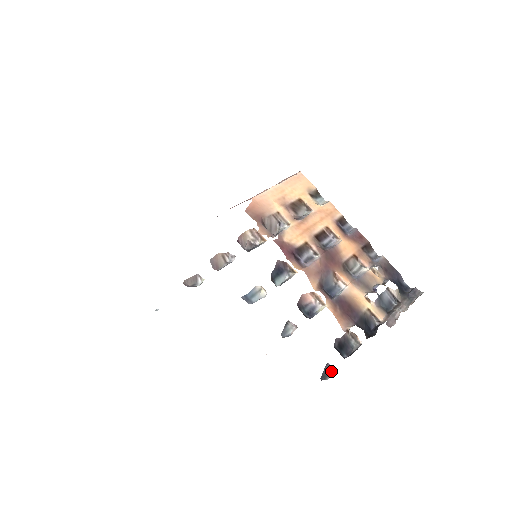
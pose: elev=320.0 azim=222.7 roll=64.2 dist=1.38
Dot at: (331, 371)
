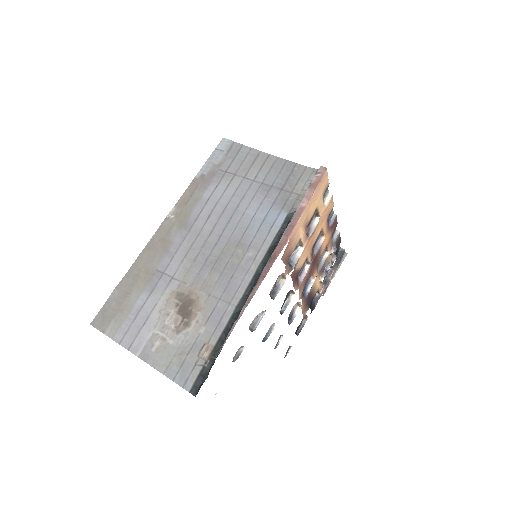
Dot at: (289, 349)
